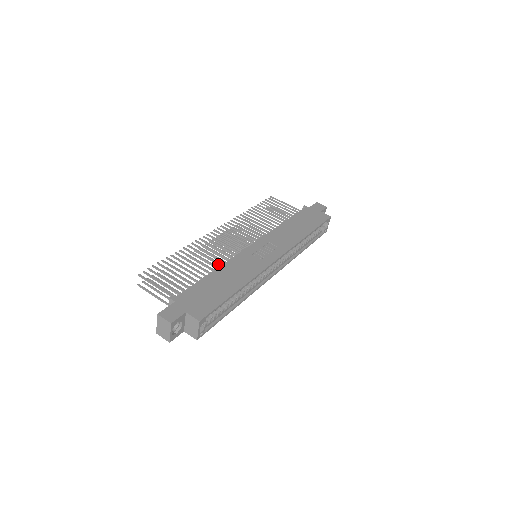
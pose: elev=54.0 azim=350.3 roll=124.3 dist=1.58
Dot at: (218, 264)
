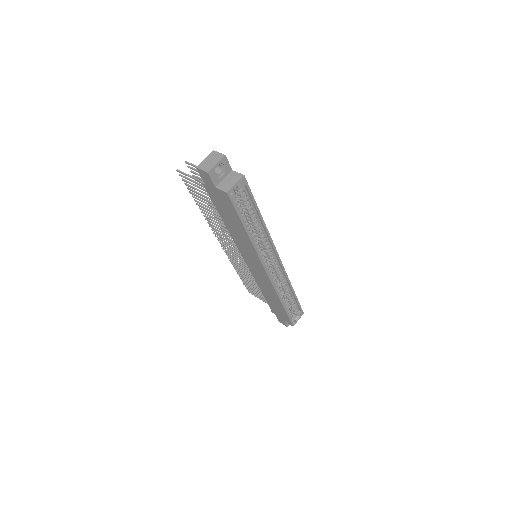
Dot at: occluded
